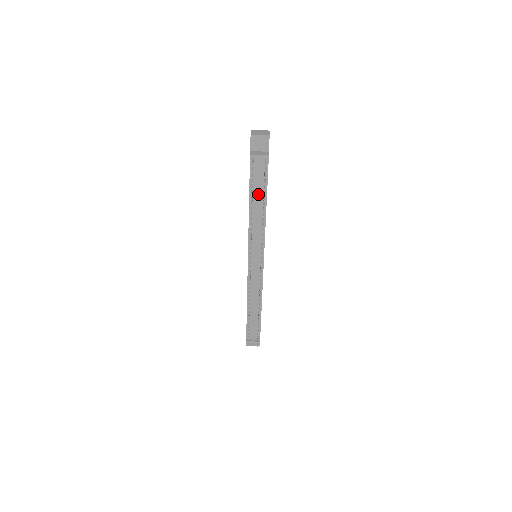
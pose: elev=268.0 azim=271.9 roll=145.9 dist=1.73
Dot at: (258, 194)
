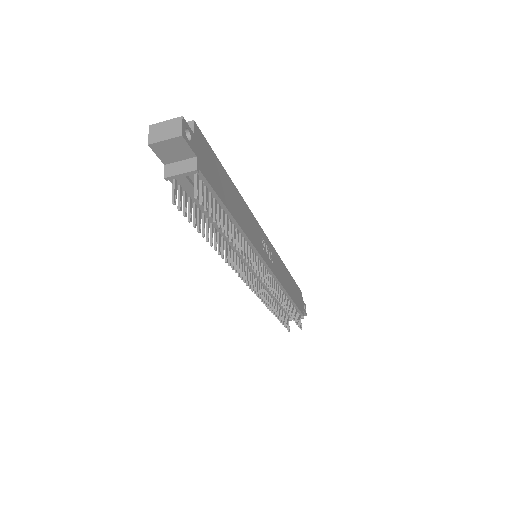
Dot at: occluded
